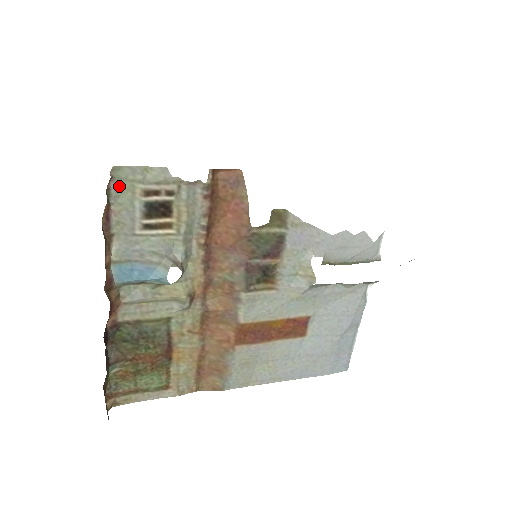
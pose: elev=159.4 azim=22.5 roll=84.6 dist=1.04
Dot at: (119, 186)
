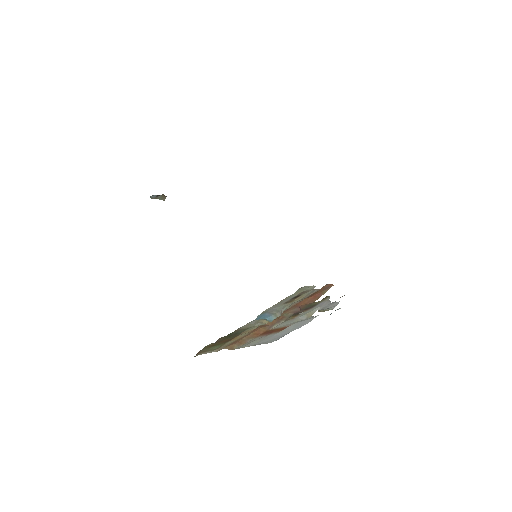
Dot at: (296, 291)
